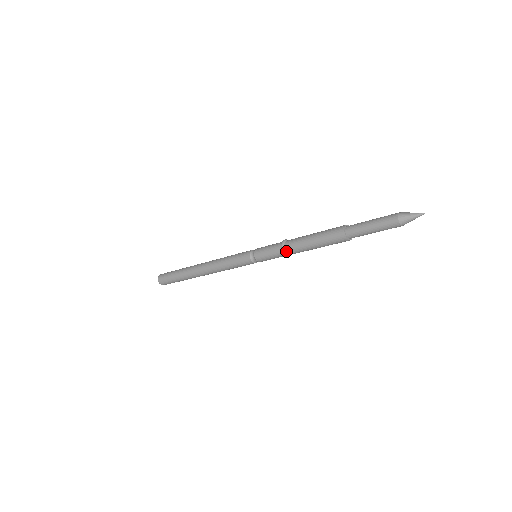
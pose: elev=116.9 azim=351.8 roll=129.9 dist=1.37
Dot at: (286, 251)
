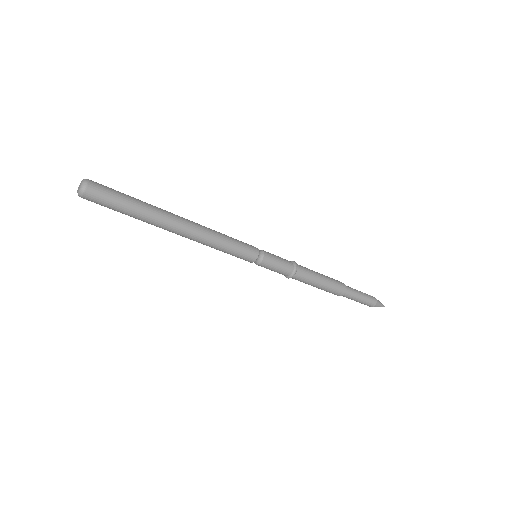
Dot at: occluded
